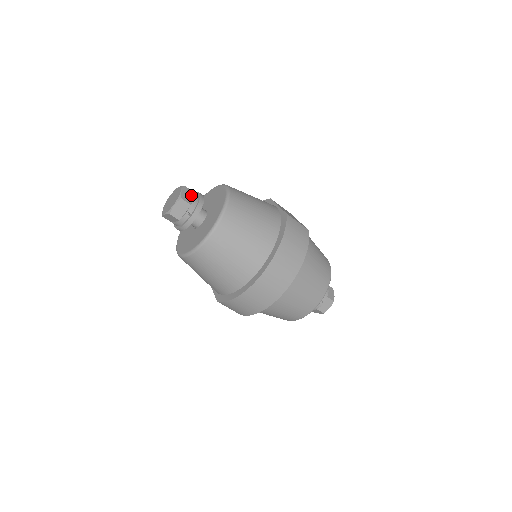
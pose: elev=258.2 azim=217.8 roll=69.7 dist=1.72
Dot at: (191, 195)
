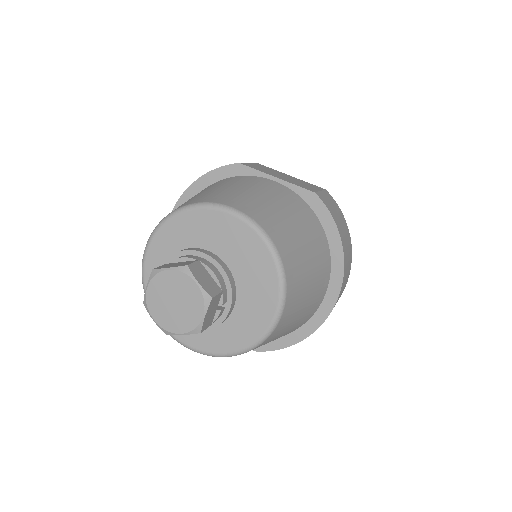
Dot at: (204, 272)
